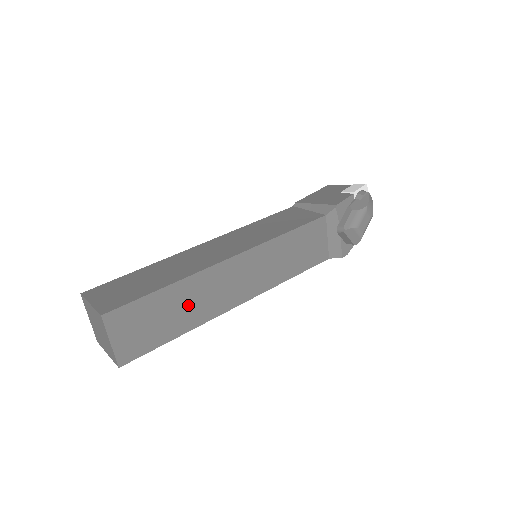
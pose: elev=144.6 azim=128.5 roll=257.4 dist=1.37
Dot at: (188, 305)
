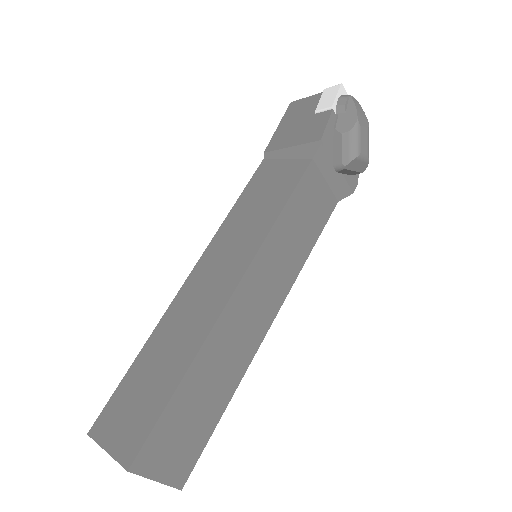
Dot at: (215, 377)
